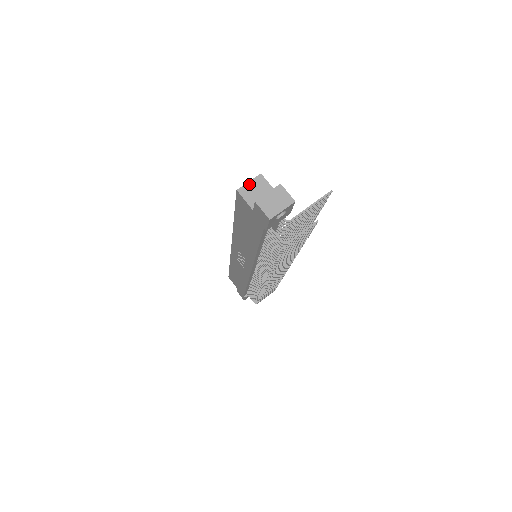
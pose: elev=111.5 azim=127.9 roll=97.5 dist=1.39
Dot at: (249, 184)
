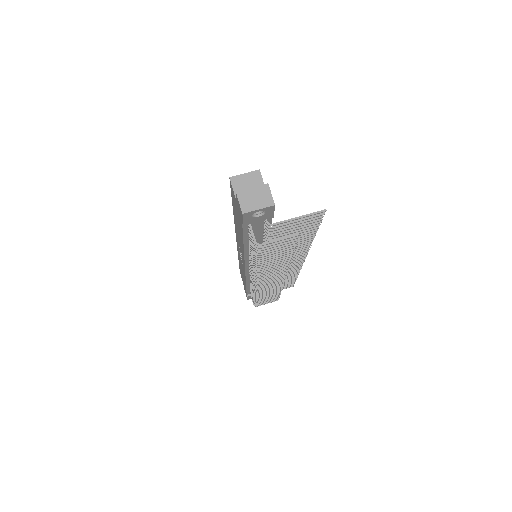
Dot at: (244, 176)
